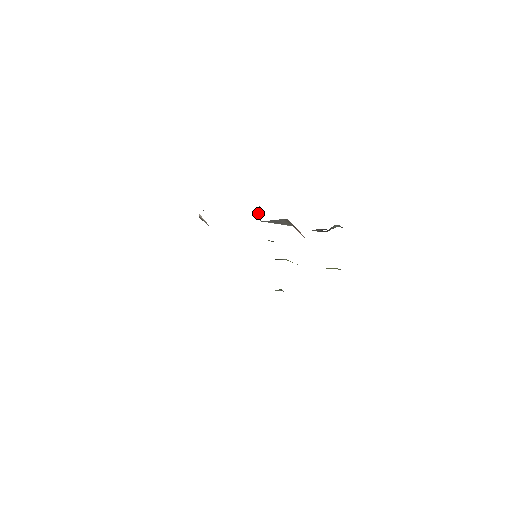
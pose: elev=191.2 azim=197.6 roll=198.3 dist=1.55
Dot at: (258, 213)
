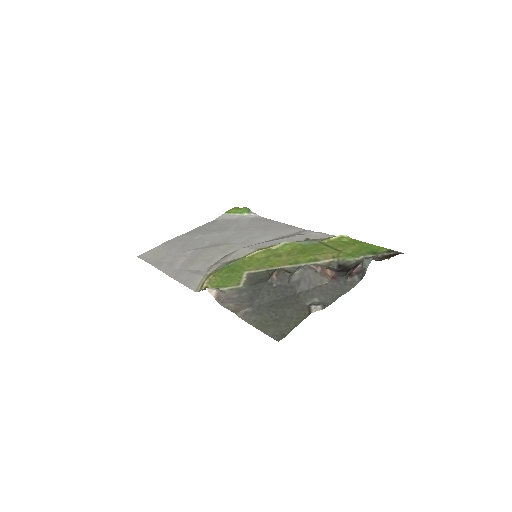
Dot at: (302, 304)
